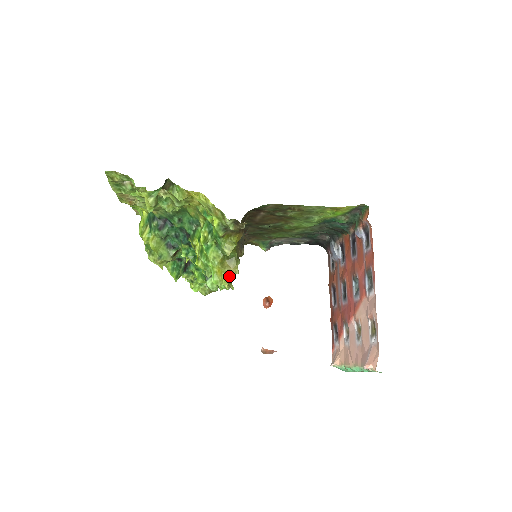
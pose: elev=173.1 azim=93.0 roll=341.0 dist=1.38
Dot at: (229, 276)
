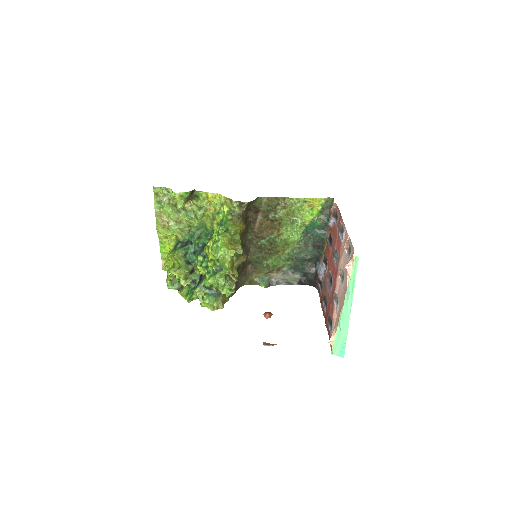
Dot at: (234, 249)
